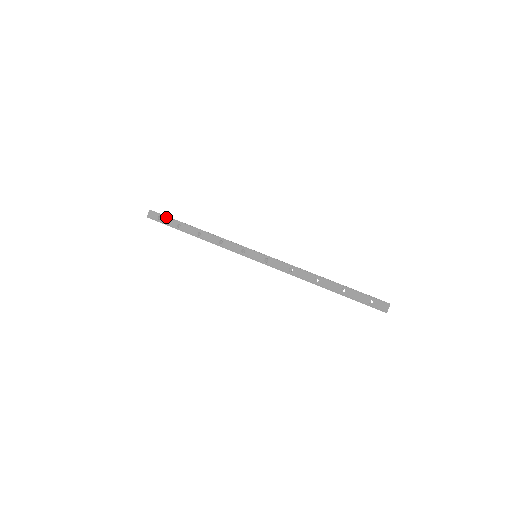
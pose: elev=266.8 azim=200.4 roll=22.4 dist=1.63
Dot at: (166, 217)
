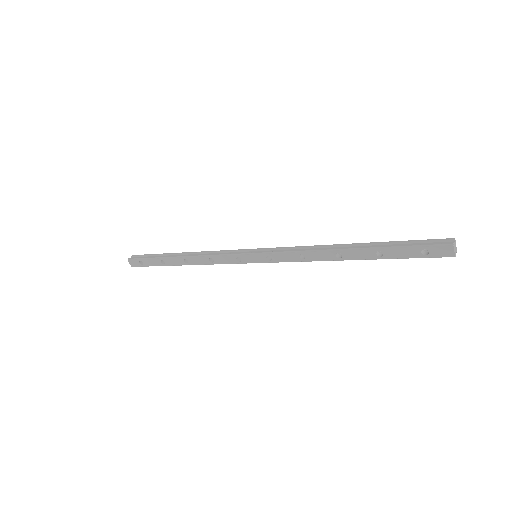
Dot at: (145, 259)
